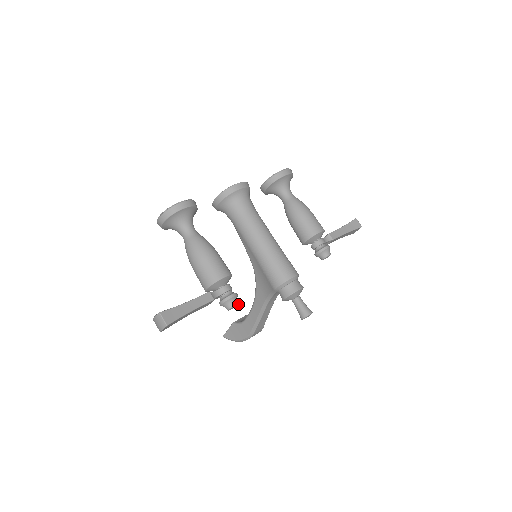
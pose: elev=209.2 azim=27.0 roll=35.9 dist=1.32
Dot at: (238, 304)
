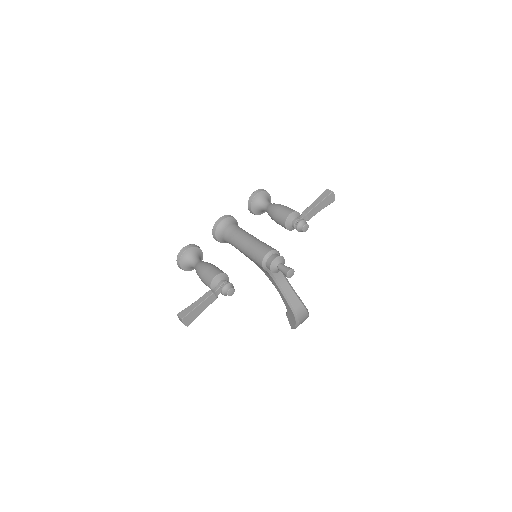
Dot at: (233, 289)
